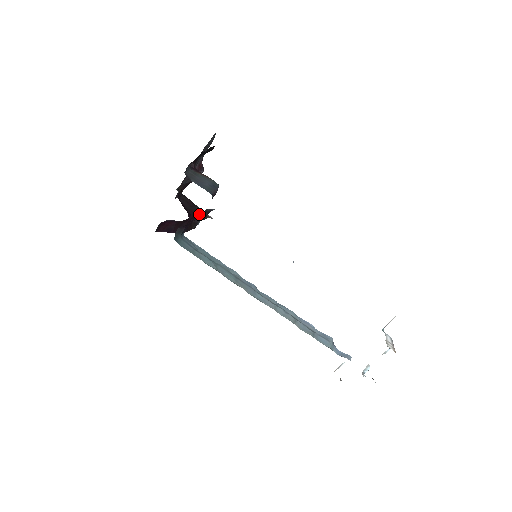
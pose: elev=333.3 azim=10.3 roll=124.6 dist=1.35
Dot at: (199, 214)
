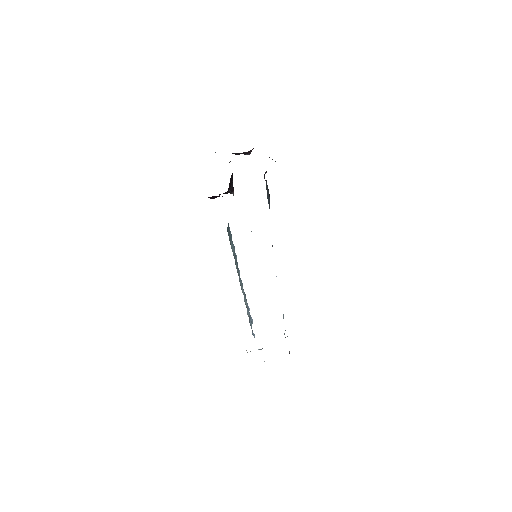
Dot at: (231, 190)
